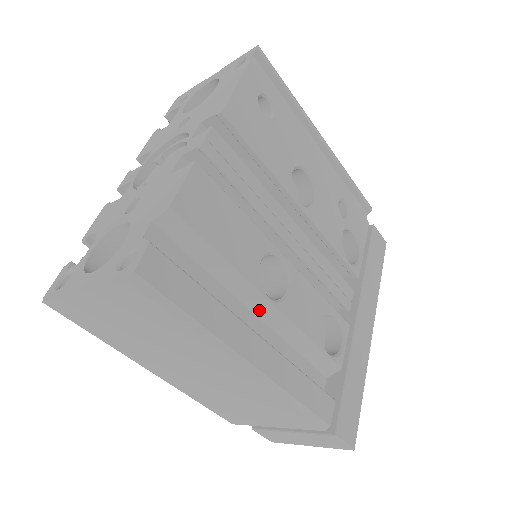
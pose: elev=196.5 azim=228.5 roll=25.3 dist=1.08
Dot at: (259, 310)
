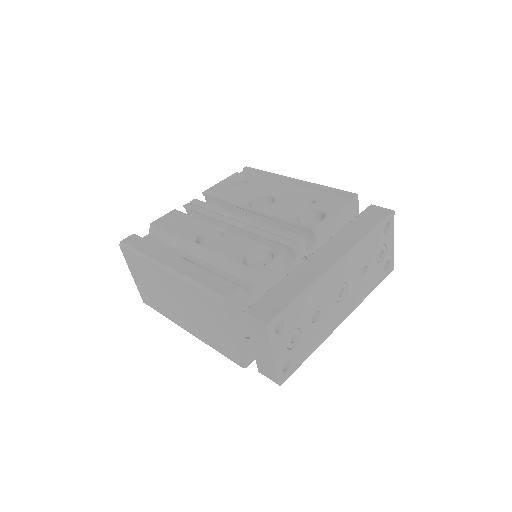
Dot at: (197, 253)
